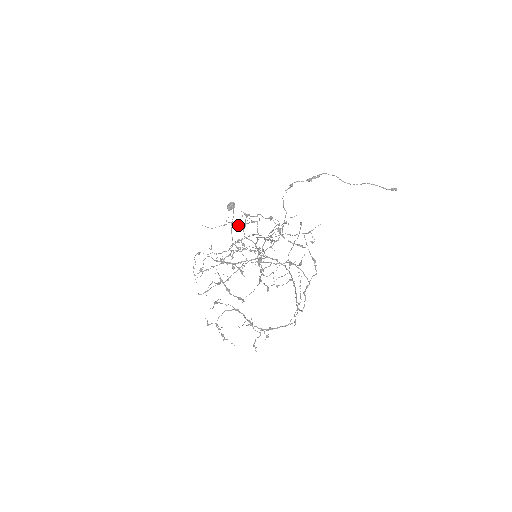
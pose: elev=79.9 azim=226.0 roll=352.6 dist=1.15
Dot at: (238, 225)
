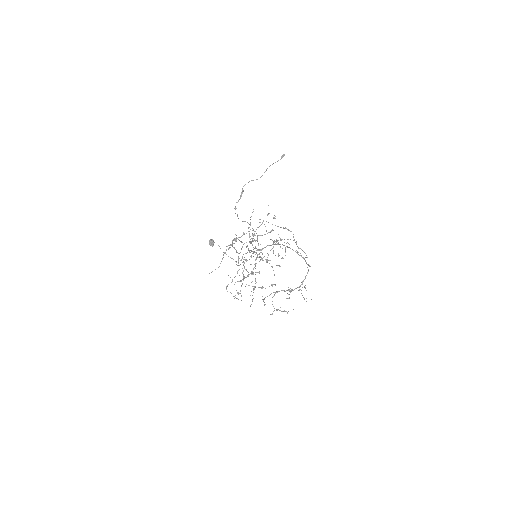
Dot at: (228, 249)
